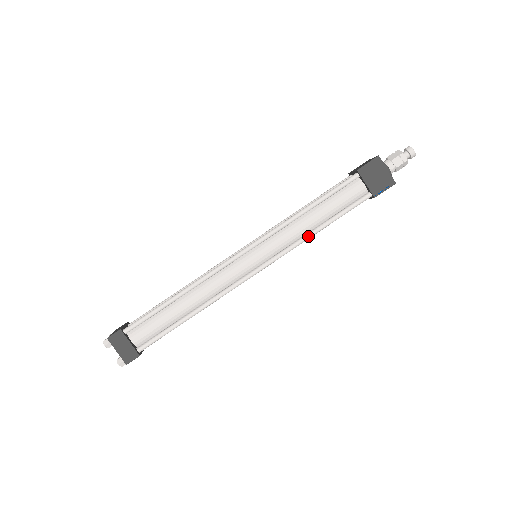
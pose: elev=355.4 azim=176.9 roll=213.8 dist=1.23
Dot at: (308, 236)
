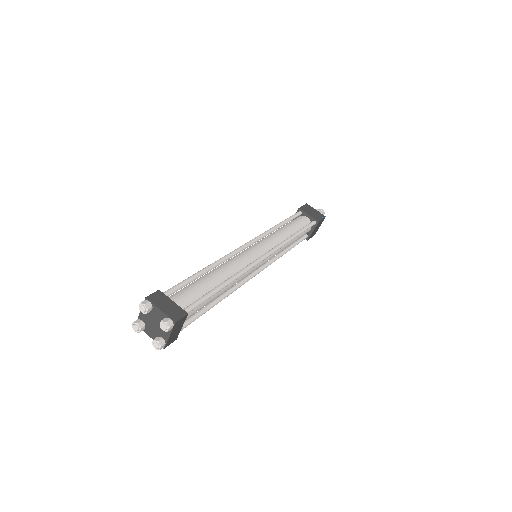
Dot at: (290, 238)
